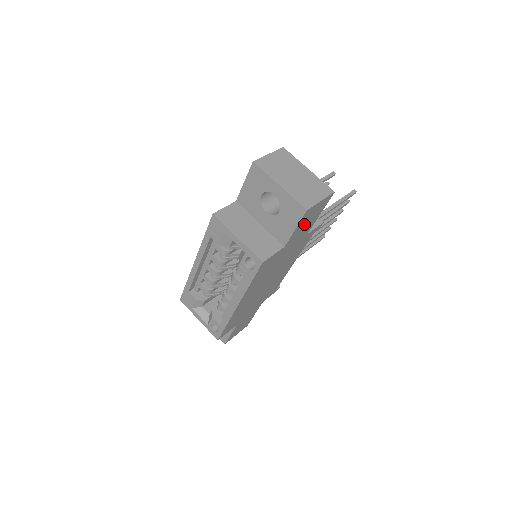
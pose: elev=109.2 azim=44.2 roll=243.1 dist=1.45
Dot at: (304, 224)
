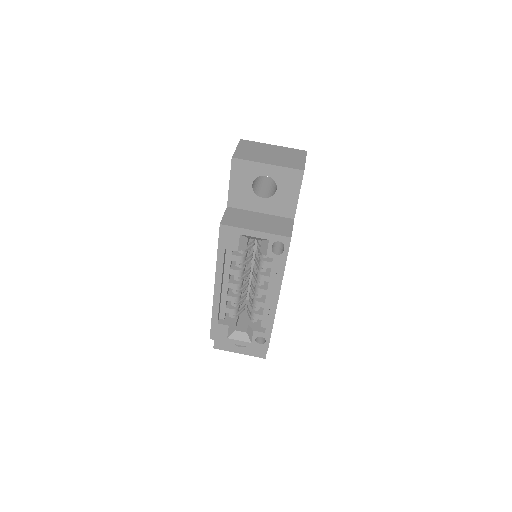
Dot at: occluded
